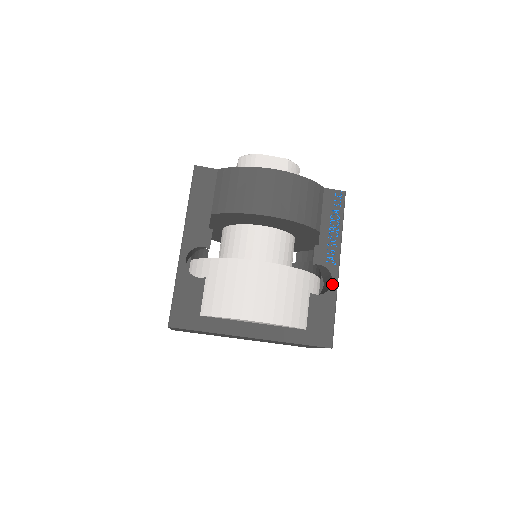
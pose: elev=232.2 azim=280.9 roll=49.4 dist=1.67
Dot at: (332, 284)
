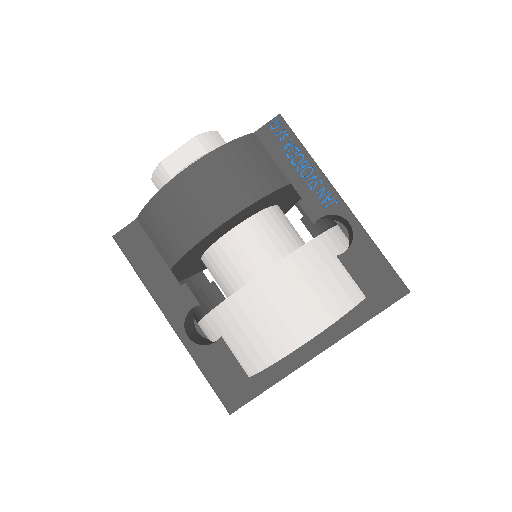
Dot at: (351, 226)
